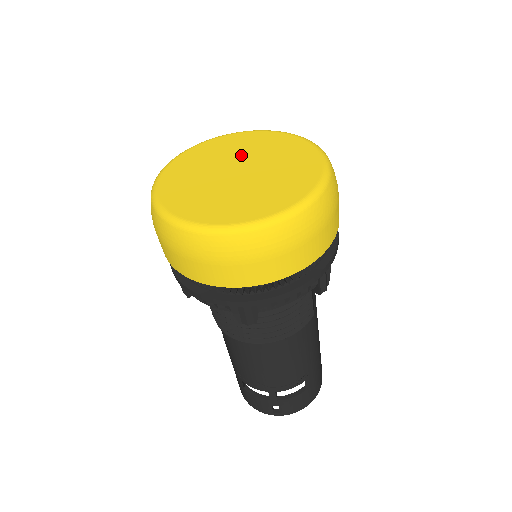
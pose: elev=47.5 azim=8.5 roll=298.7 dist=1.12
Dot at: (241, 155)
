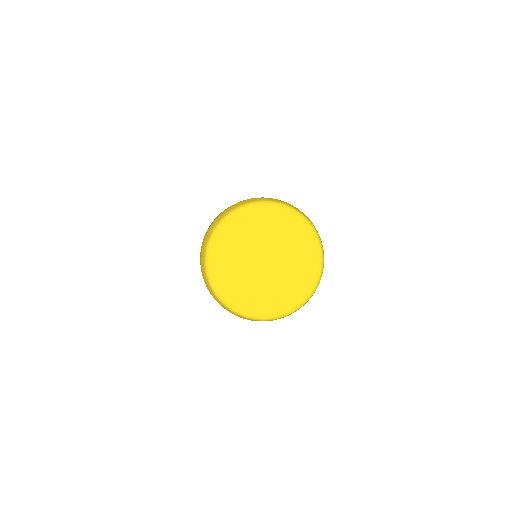
Dot at: (263, 241)
